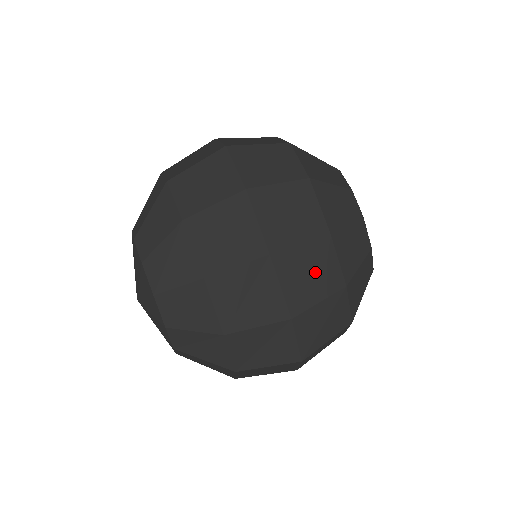
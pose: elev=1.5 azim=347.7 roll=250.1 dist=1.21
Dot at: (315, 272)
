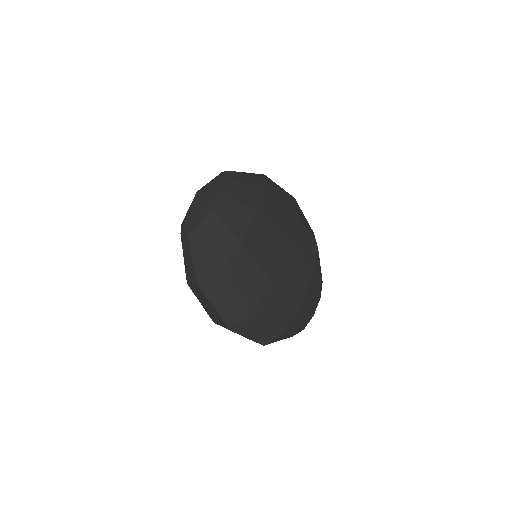
Dot at: (297, 279)
